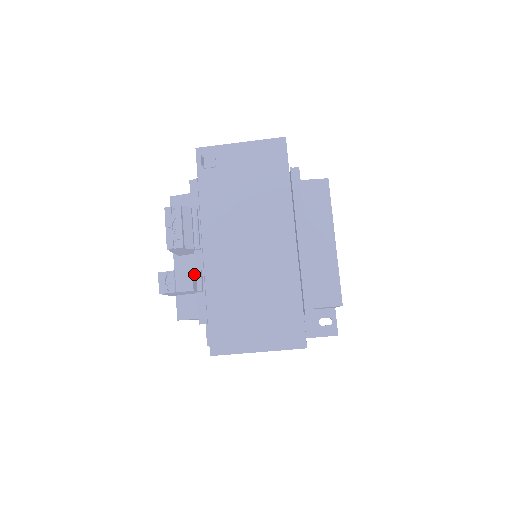
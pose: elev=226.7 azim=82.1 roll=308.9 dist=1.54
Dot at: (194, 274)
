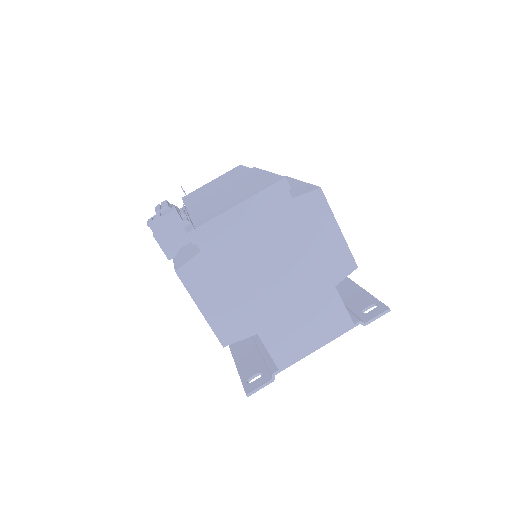
Dot at: occluded
